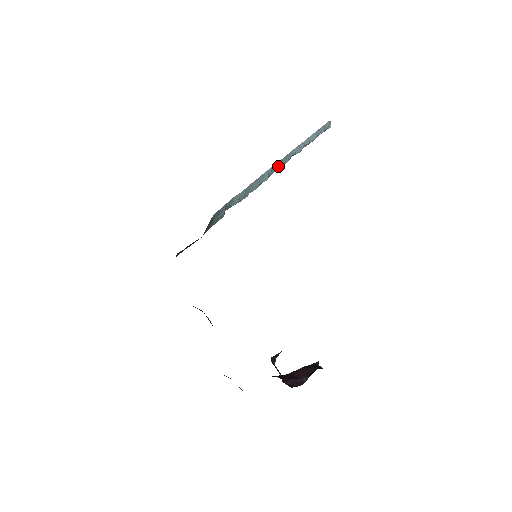
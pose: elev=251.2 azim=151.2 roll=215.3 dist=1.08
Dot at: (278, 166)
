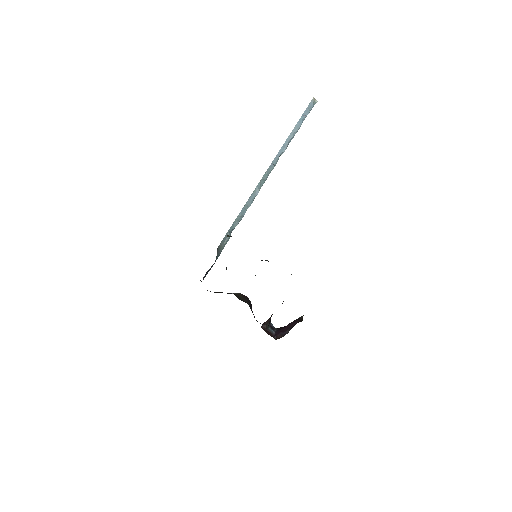
Dot at: (266, 176)
